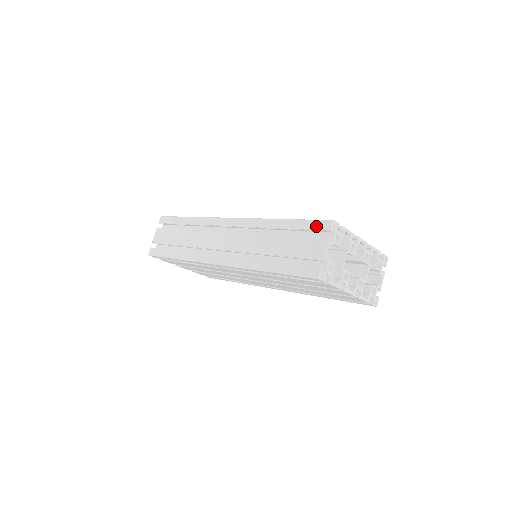
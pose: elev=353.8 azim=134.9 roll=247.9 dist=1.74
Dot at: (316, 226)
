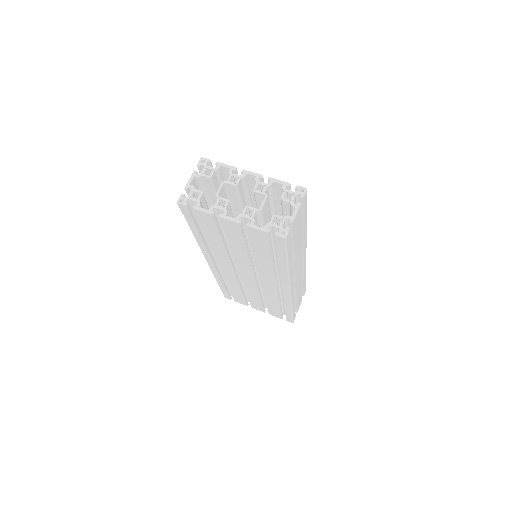
Dot at: occluded
